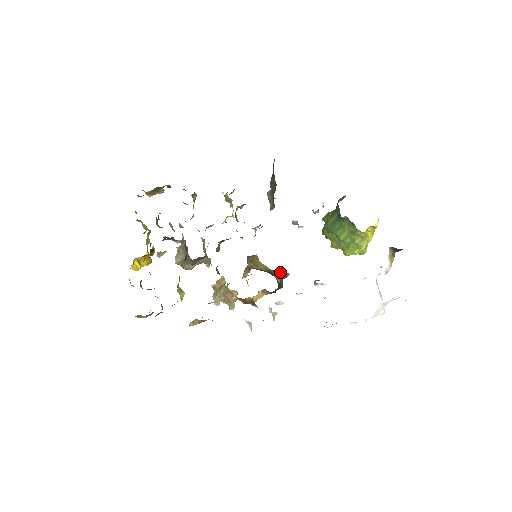
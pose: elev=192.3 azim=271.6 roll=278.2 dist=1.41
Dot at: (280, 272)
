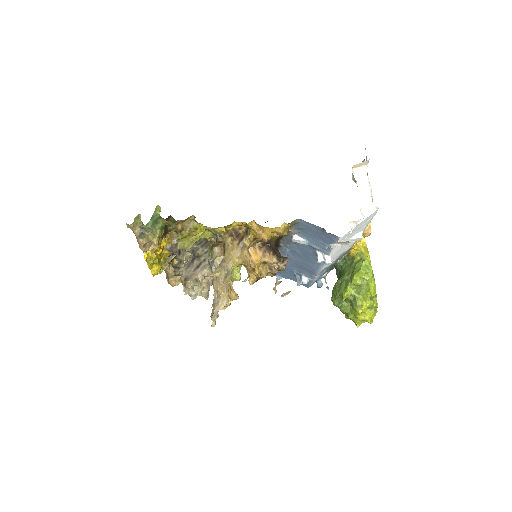
Dot at: occluded
